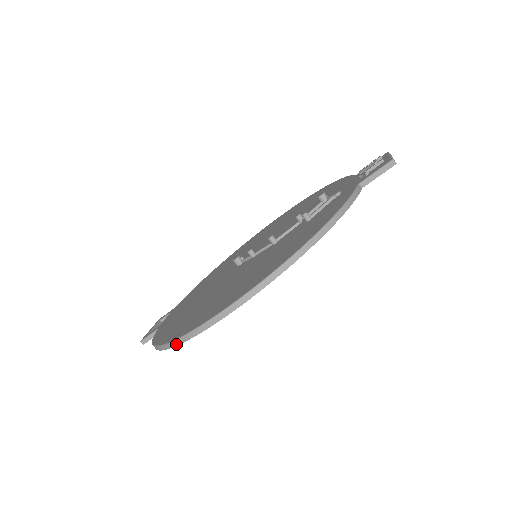
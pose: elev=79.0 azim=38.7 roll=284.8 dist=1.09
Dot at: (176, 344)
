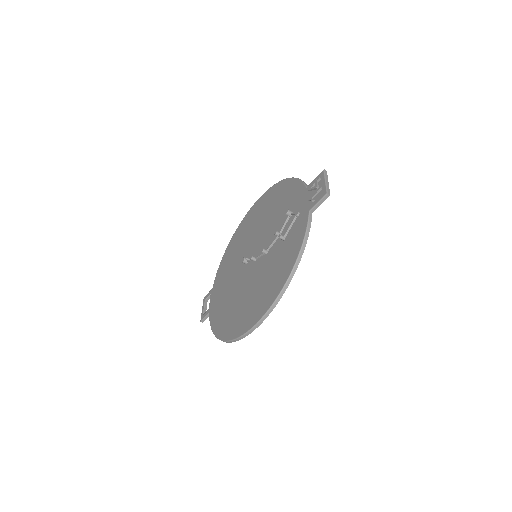
Dot at: (231, 342)
